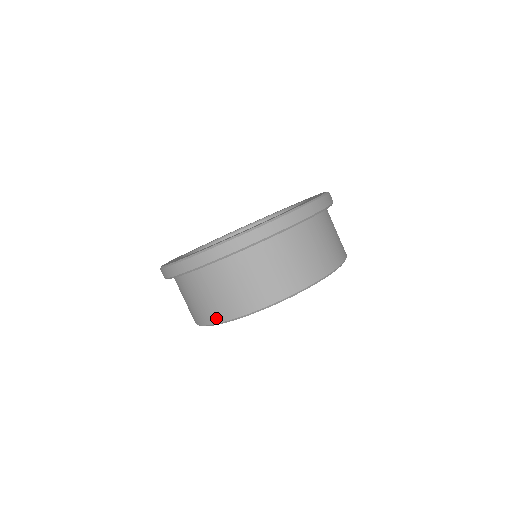
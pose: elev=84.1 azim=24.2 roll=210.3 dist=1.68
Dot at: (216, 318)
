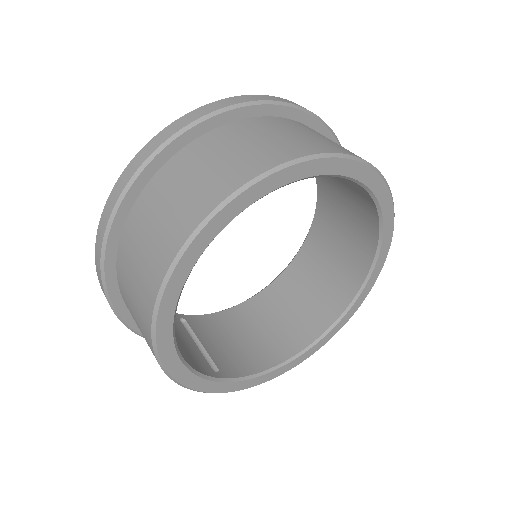
Dot at: (162, 266)
